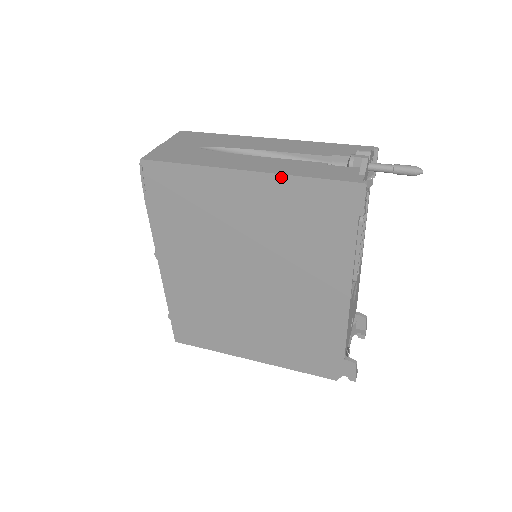
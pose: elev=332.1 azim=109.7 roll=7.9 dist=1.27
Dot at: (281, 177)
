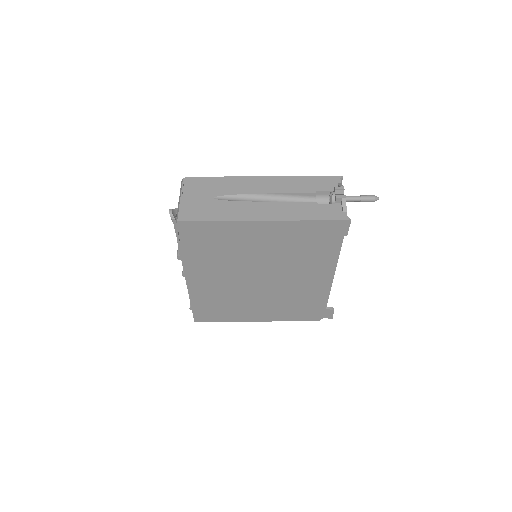
Dot at: (292, 222)
